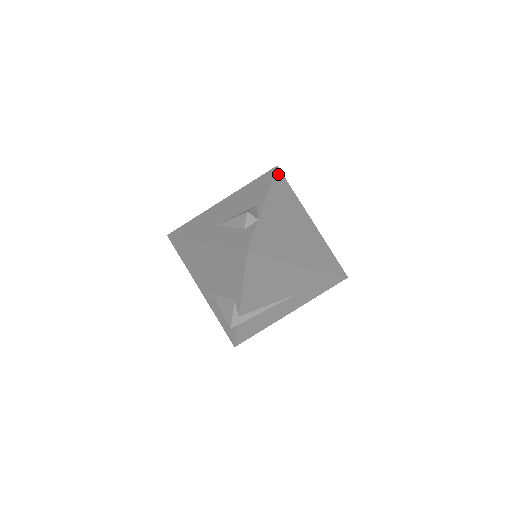
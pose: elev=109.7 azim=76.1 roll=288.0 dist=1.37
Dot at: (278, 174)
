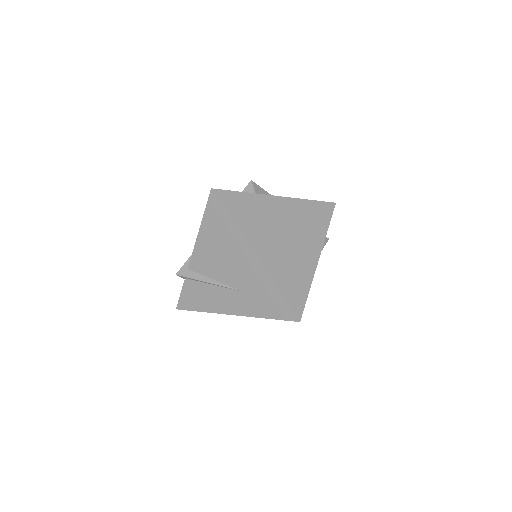
Dot at: (328, 205)
